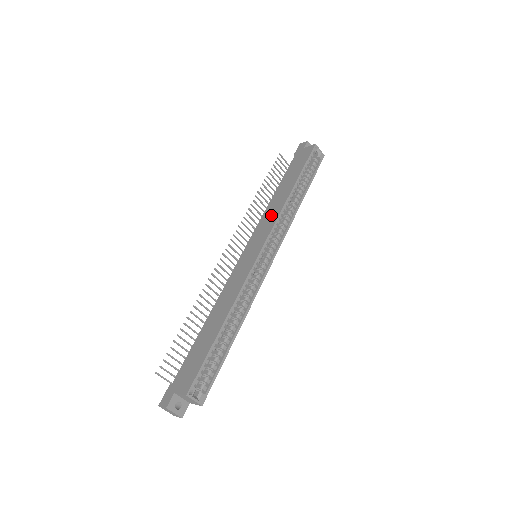
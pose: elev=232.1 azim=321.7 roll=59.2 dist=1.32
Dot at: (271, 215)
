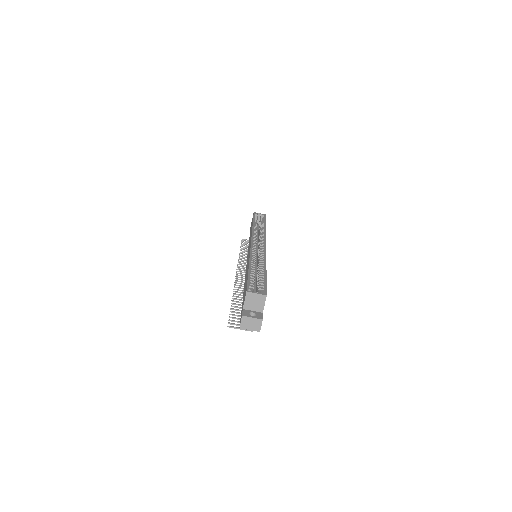
Dot at: occluded
